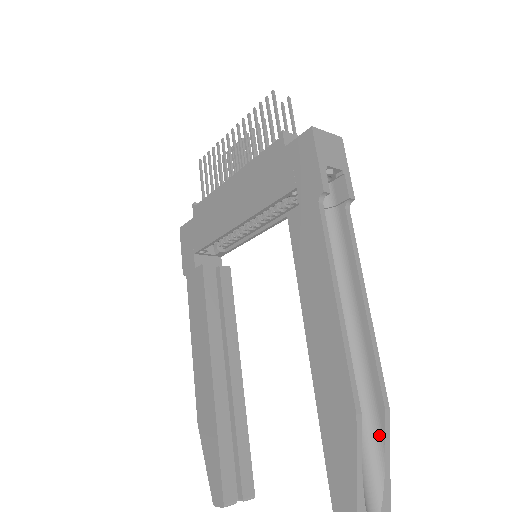
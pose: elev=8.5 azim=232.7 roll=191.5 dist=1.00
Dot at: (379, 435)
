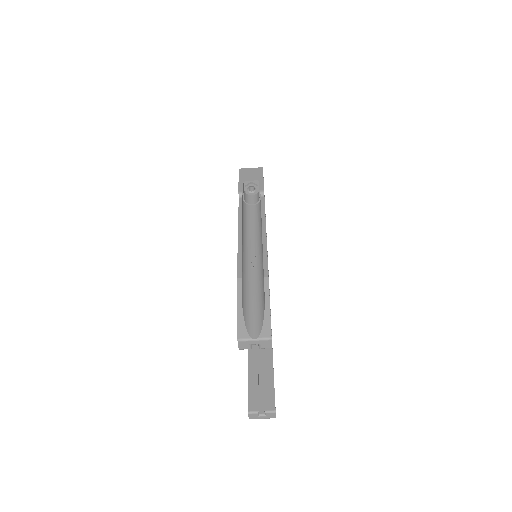
Dot at: (264, 293)
